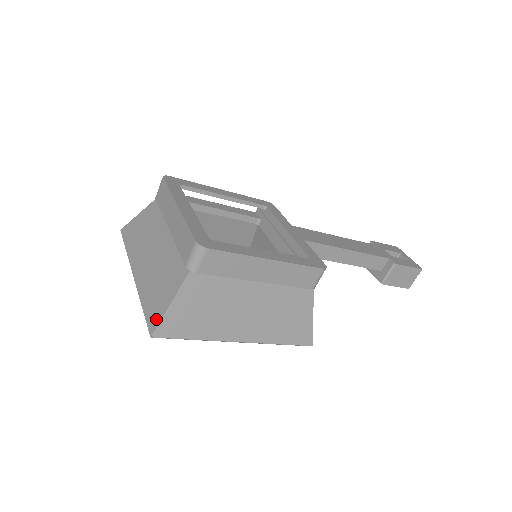
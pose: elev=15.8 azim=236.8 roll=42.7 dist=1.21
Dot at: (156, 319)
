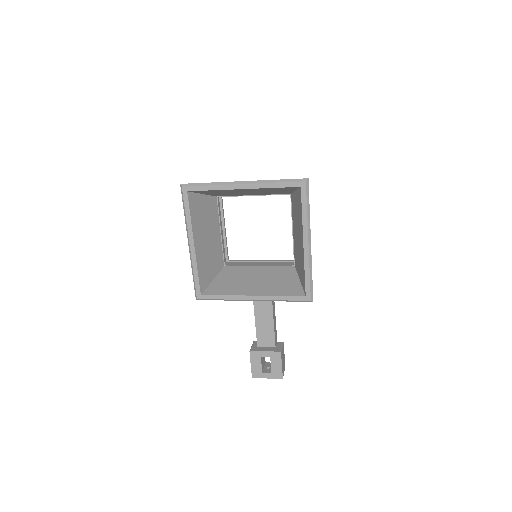
Dot at: occluded
